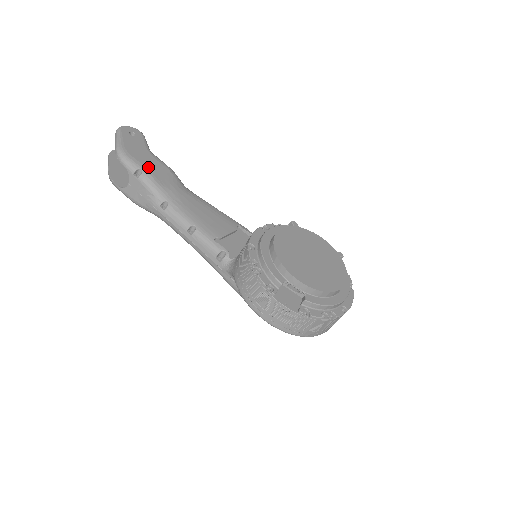
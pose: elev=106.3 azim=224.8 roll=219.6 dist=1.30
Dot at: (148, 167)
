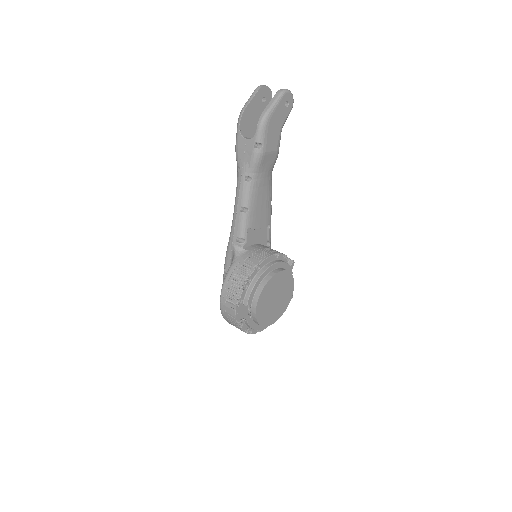
Dot at: (268, 147)
